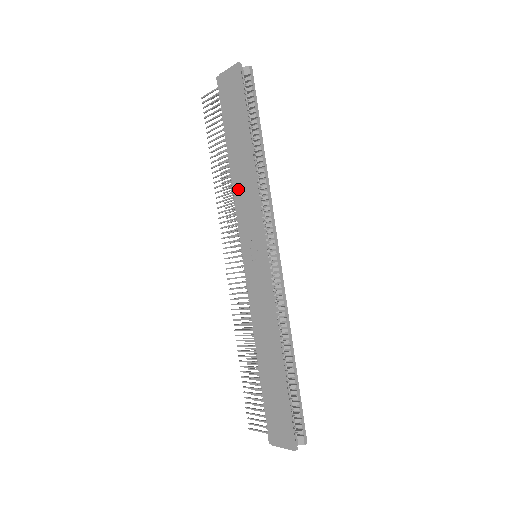
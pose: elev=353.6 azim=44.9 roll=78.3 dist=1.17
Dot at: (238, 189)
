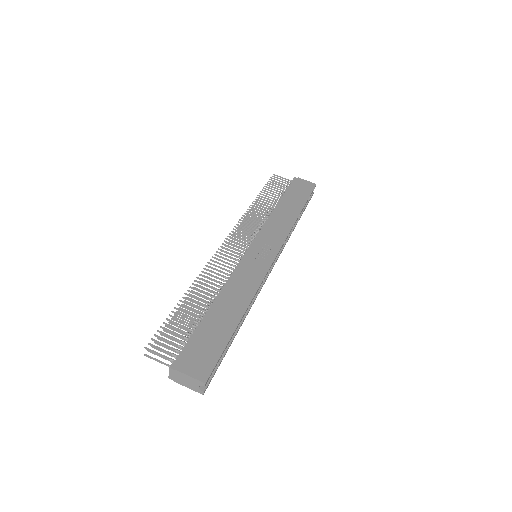
Dot at: (275, 219)
